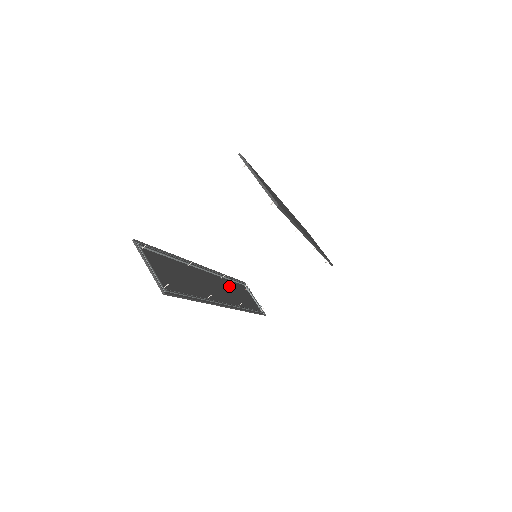
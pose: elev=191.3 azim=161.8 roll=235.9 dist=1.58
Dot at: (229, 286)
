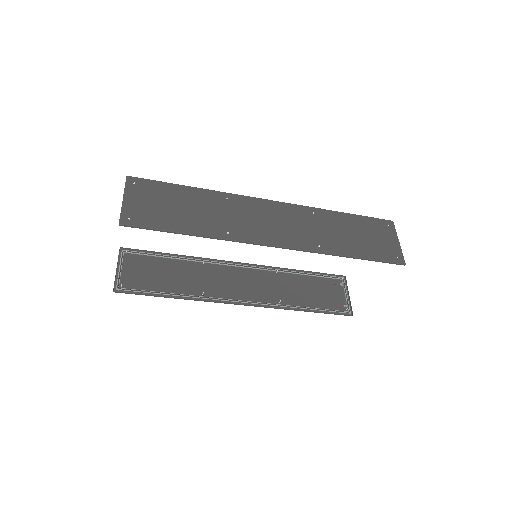
Dot at: (286, 281)
